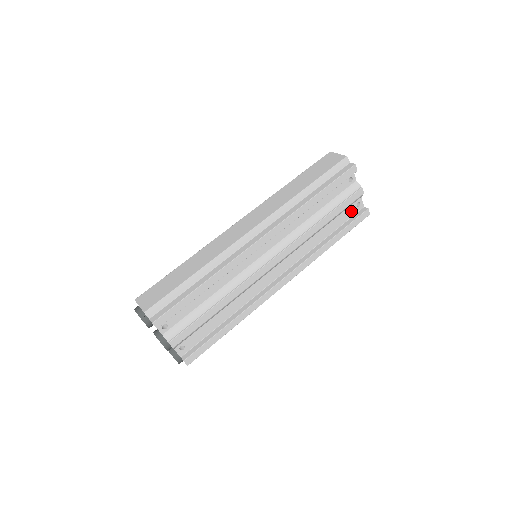
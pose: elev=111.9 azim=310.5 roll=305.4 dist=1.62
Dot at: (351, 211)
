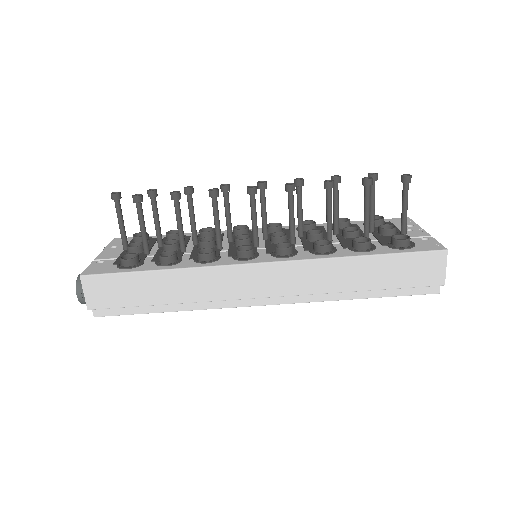
Dot at: occluded
